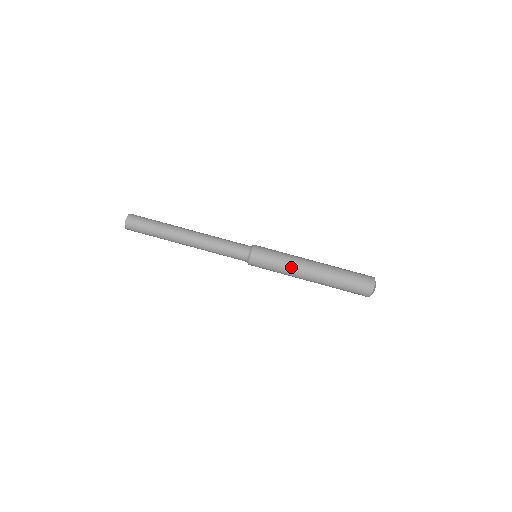
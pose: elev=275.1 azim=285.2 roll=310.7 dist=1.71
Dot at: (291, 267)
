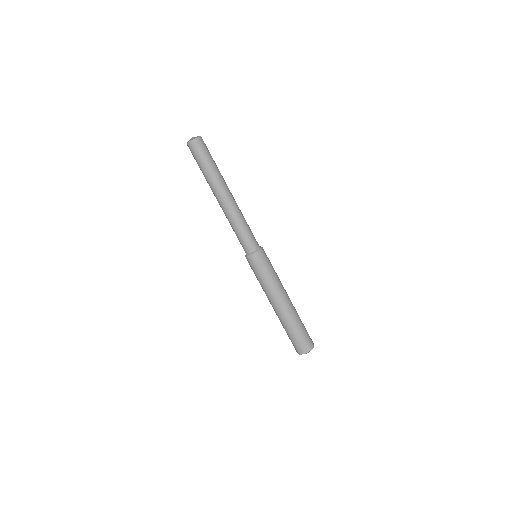
Dot at: (272, 288)
